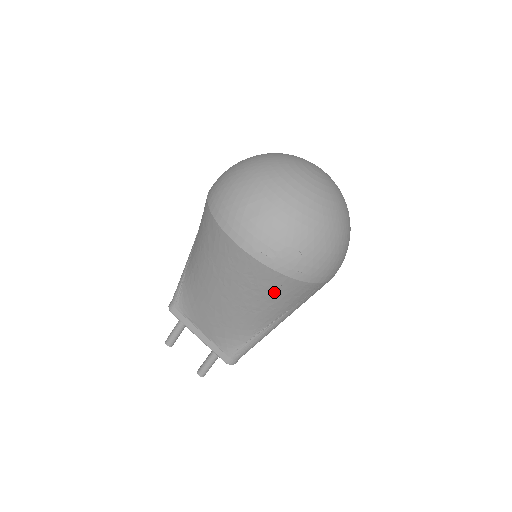
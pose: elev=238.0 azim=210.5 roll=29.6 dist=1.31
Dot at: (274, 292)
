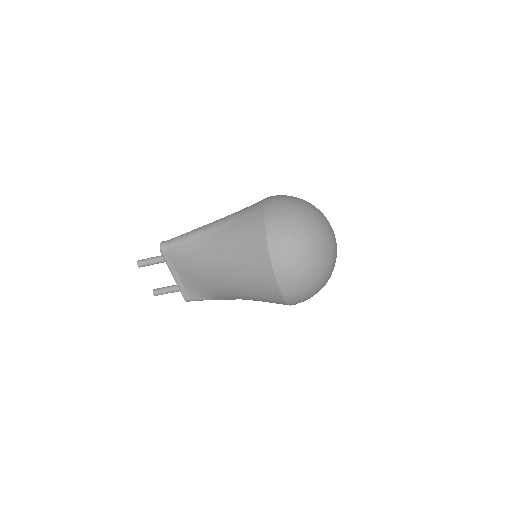
Dot at: (269, 301)
